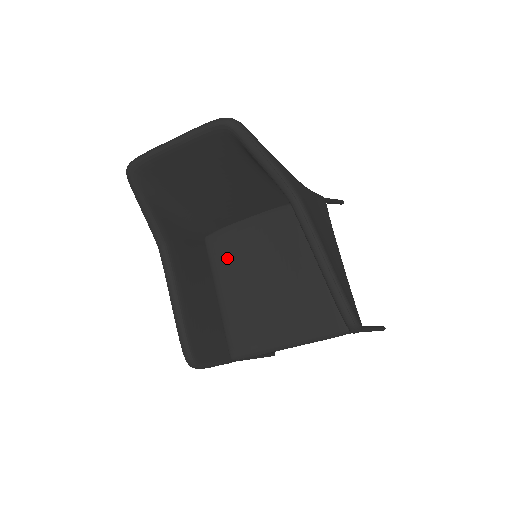
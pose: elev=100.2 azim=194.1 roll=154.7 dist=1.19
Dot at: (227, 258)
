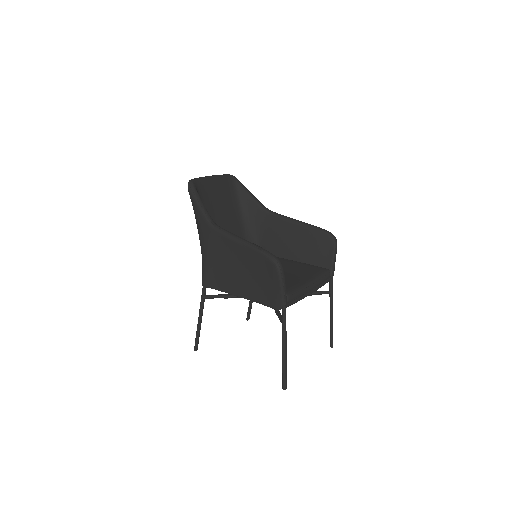
Dot at: occluded
